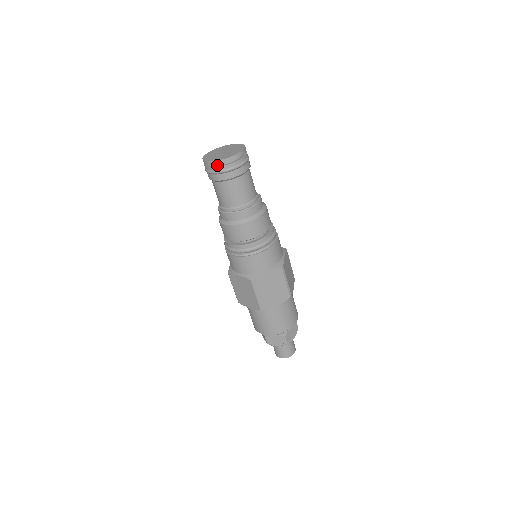
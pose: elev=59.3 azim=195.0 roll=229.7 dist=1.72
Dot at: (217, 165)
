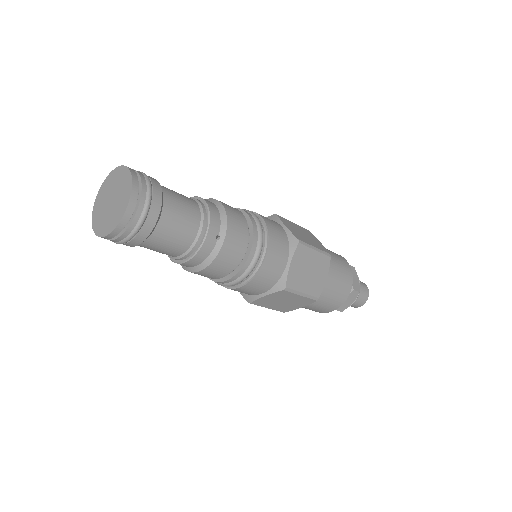
Dot at: occluded
